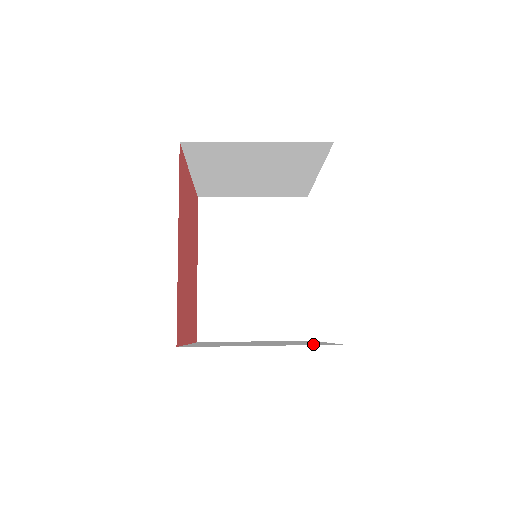
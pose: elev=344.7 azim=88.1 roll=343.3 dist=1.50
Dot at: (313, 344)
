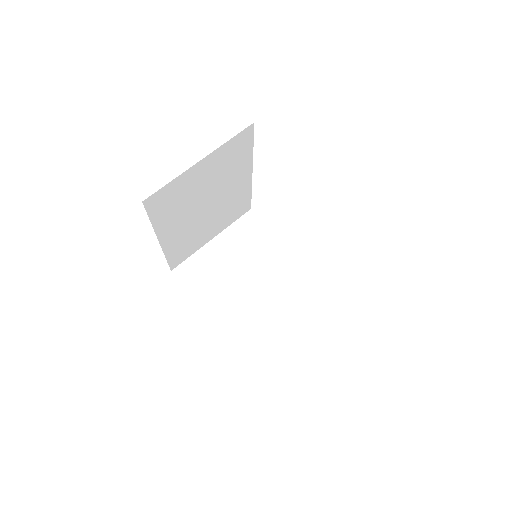
Dot at: (317, 298)
